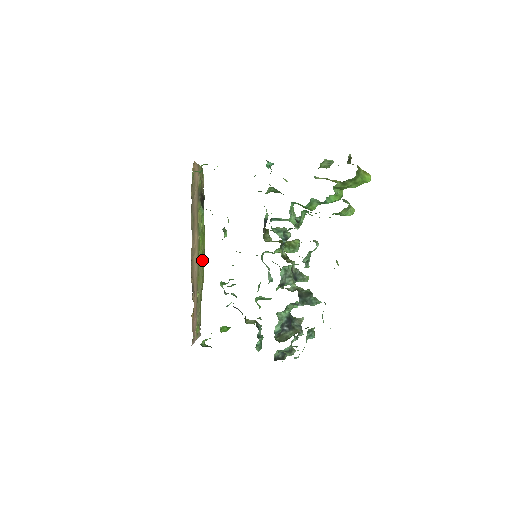
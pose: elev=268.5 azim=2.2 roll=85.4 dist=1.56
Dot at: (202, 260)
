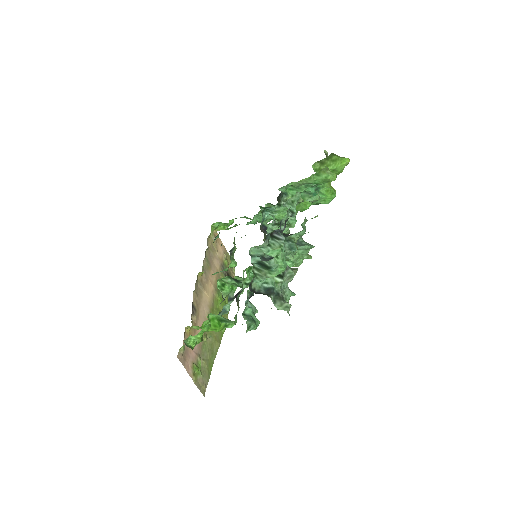
Dot at: occluded
